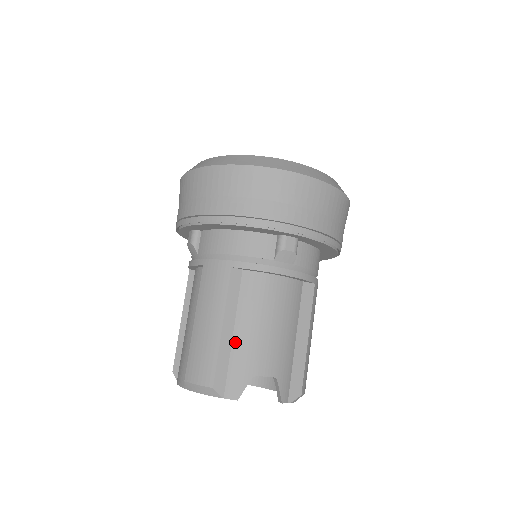
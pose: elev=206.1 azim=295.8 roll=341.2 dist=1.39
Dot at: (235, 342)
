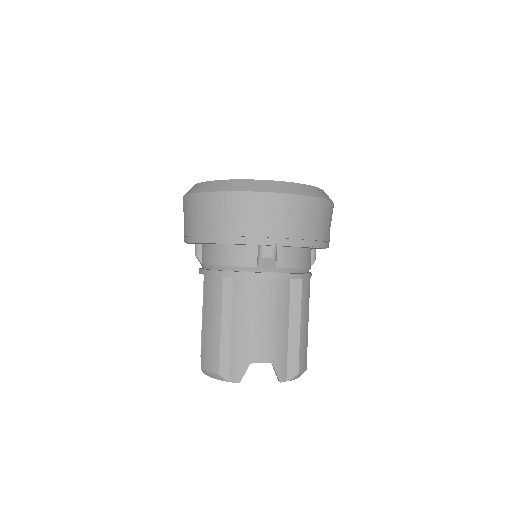
Dot at: (233, 337)
